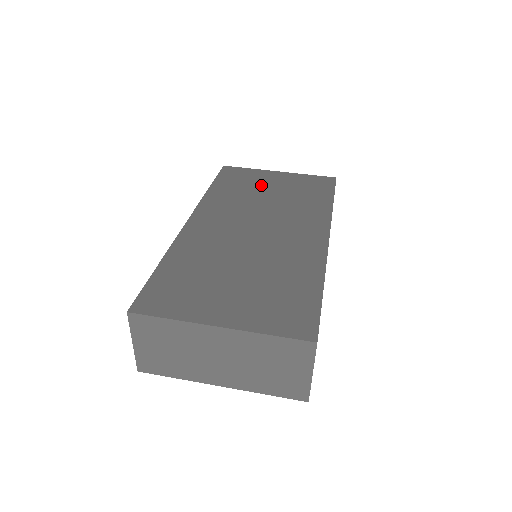
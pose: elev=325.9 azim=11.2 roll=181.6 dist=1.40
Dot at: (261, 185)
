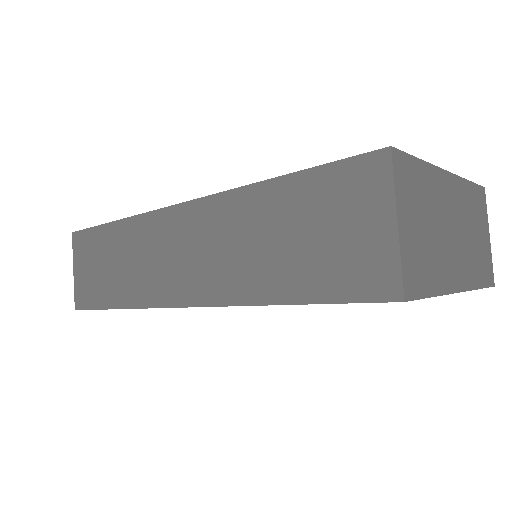
Dot at: occluded
